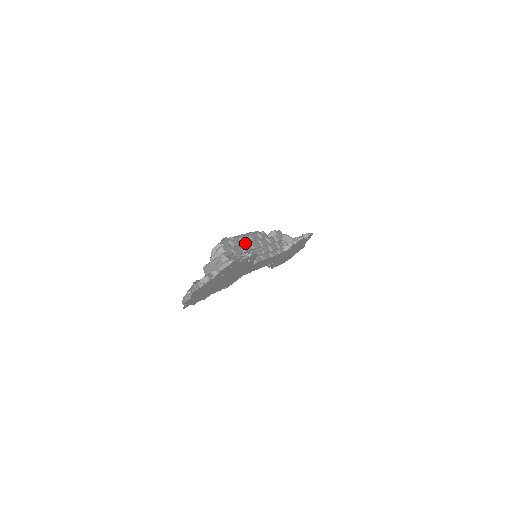
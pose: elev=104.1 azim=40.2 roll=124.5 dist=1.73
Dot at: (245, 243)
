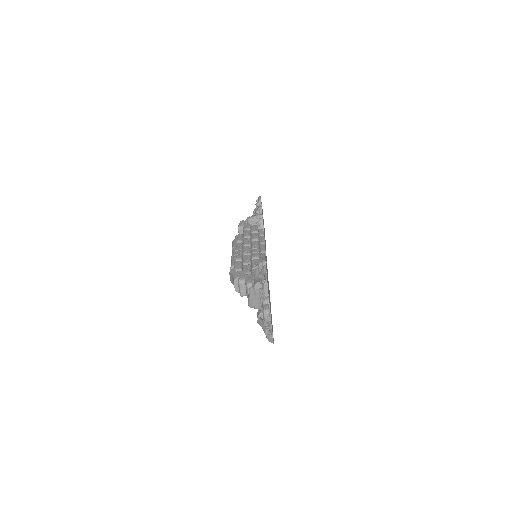
Dot at: (242, 258)
